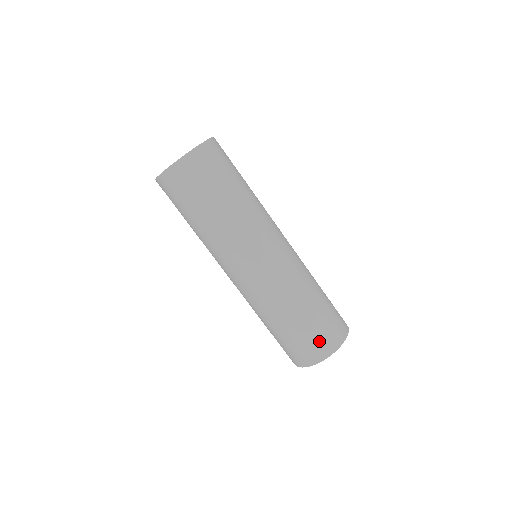
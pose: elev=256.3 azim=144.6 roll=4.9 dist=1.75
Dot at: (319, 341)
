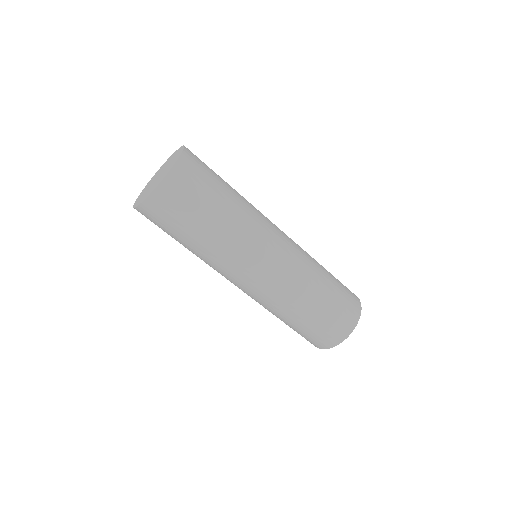
Dot at: (315, 339)
